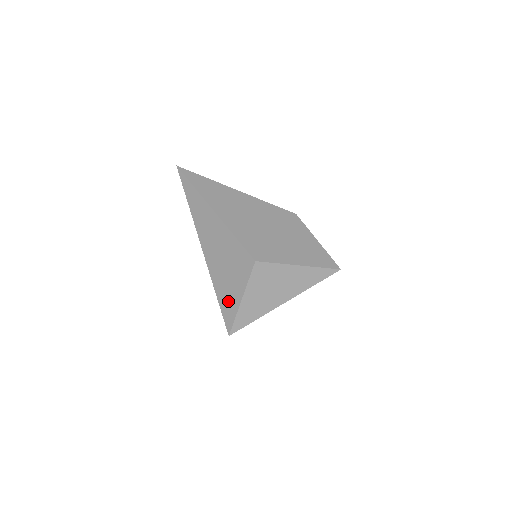
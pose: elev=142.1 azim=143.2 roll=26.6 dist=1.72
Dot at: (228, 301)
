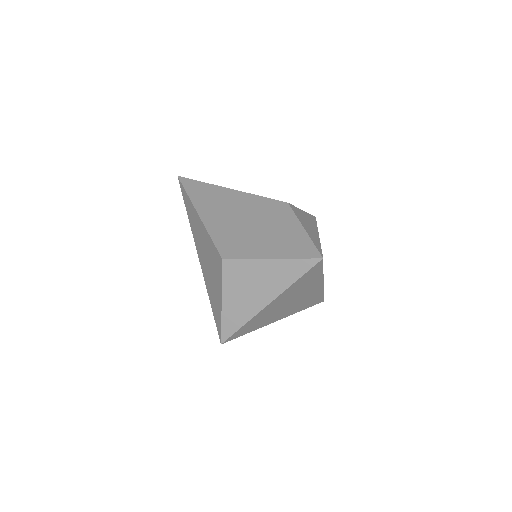
Dot at: (215, 306)
